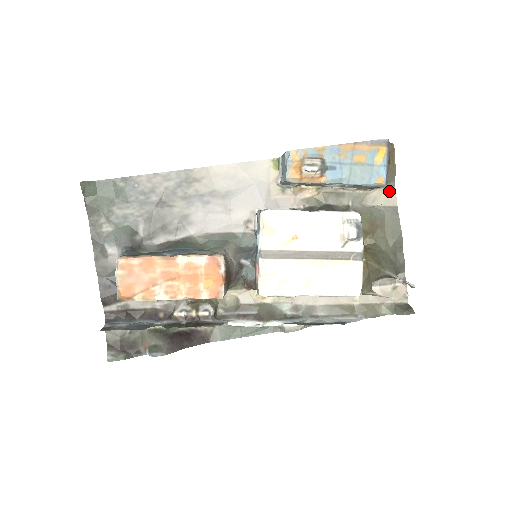
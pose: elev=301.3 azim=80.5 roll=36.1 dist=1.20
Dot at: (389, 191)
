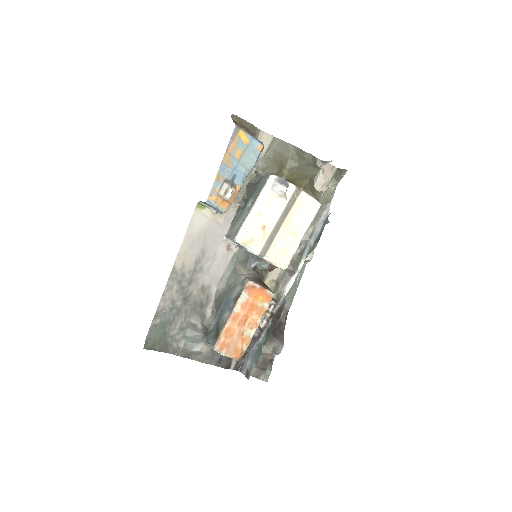
Dot at: (261, 136)
